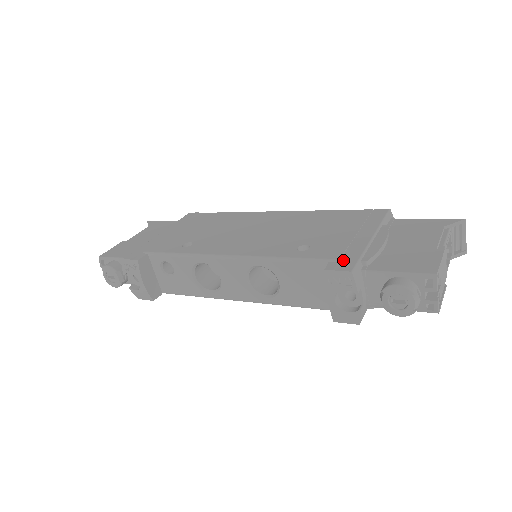
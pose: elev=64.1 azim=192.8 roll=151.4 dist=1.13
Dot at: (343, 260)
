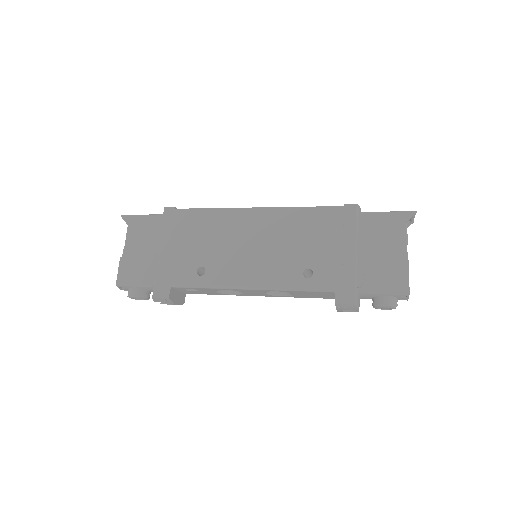
Dot at: (345, 290)
